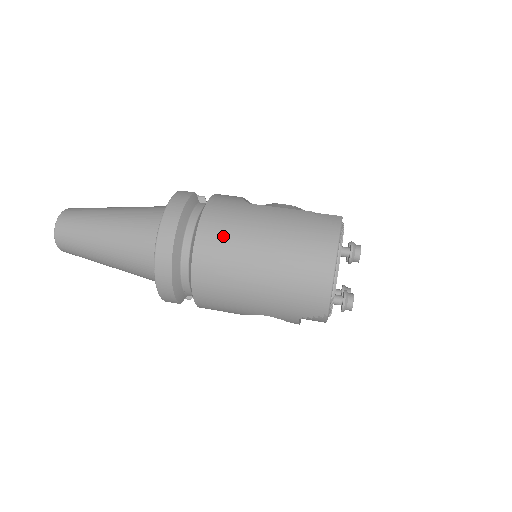
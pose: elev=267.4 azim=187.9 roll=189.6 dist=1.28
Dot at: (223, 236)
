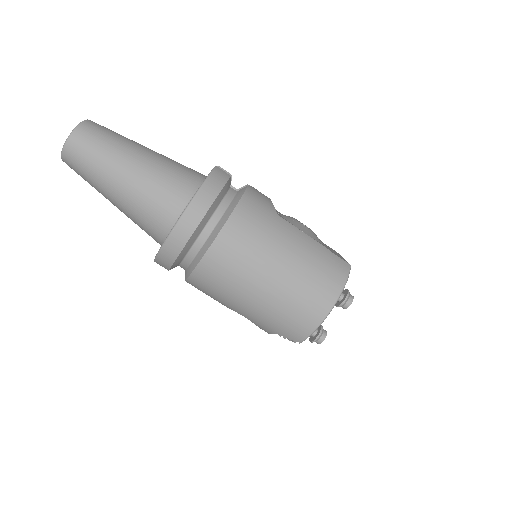
Dot at: (247, 241)
